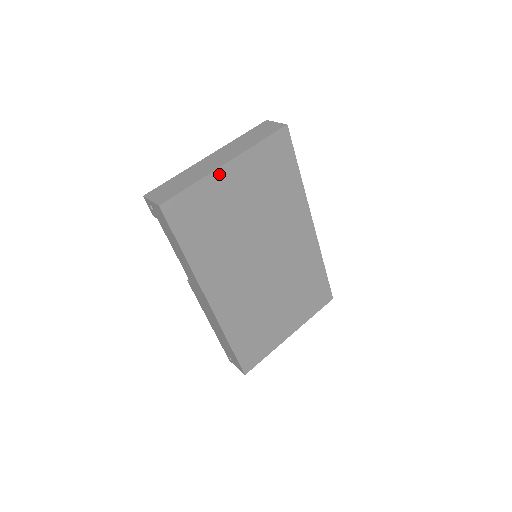
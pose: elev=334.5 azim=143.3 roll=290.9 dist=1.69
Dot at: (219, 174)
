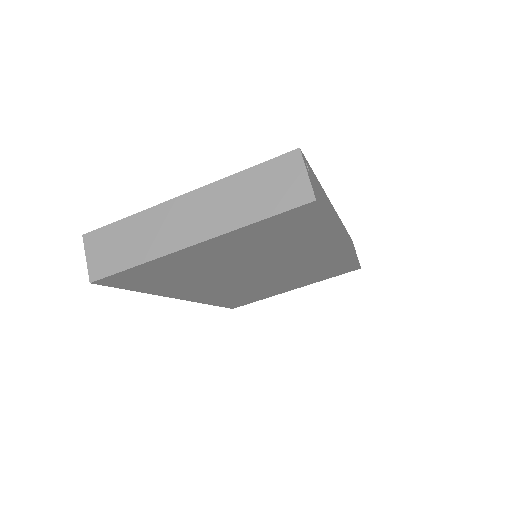
Dot at: (181, 252)
